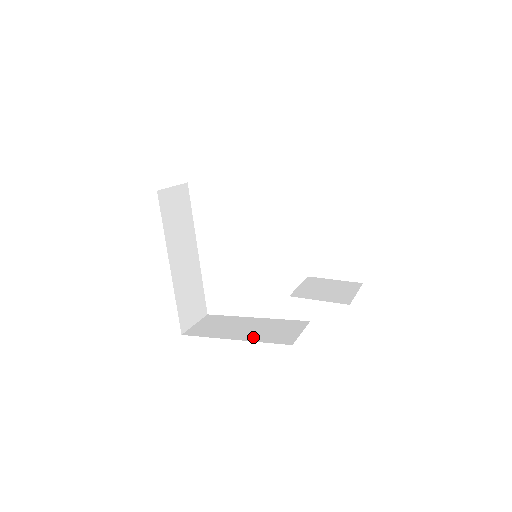
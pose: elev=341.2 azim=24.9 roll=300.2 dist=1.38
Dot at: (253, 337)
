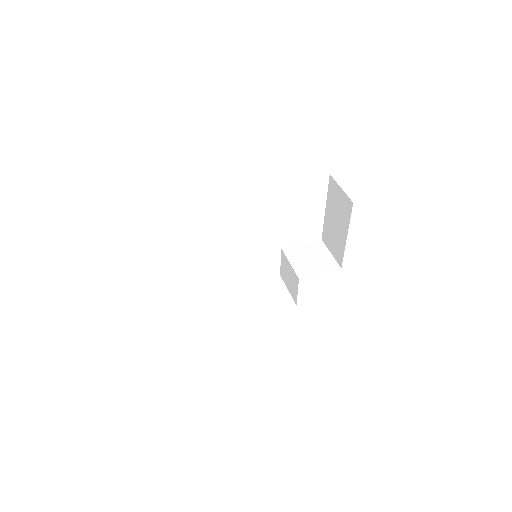
Dot at: (260, 311)
